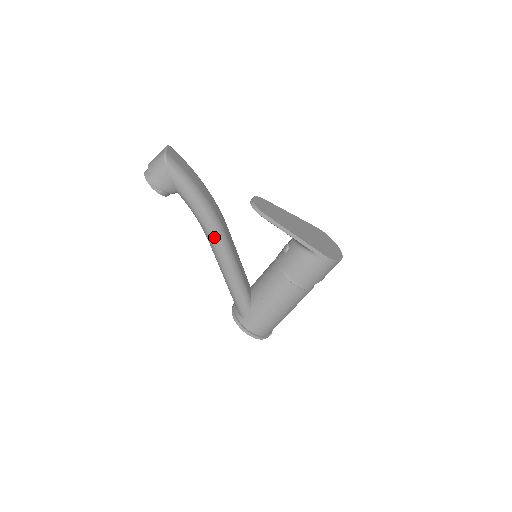
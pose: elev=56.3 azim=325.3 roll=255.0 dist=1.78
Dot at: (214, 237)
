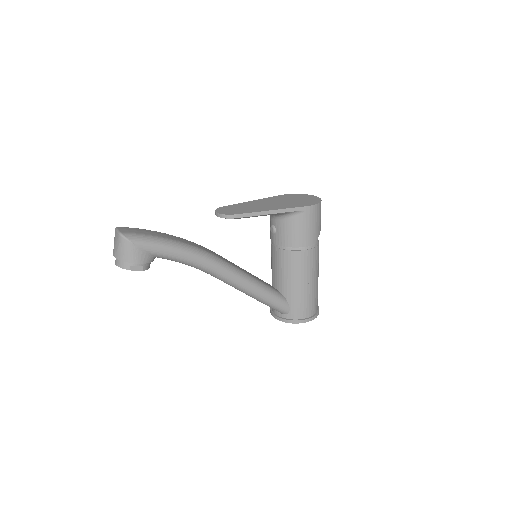
Dot at: (213, 267)
